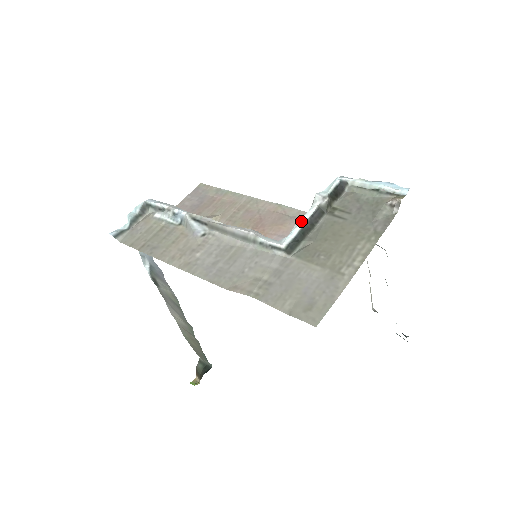
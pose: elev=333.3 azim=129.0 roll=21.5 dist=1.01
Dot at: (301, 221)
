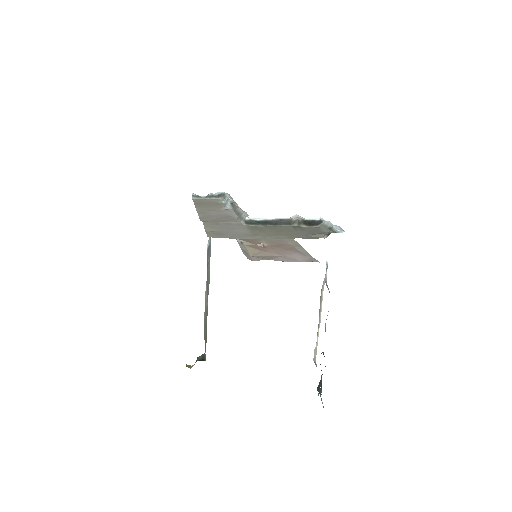
Dot at: occluded
